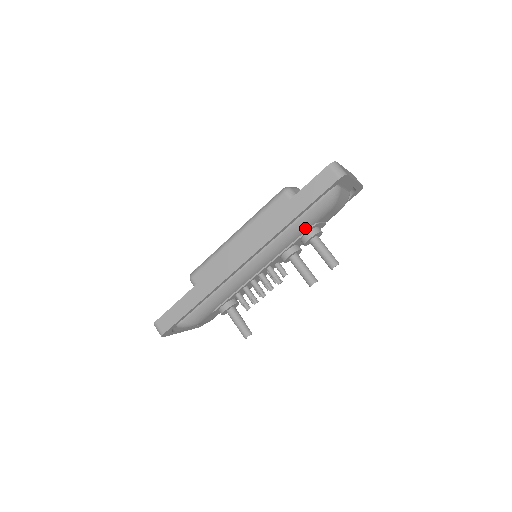
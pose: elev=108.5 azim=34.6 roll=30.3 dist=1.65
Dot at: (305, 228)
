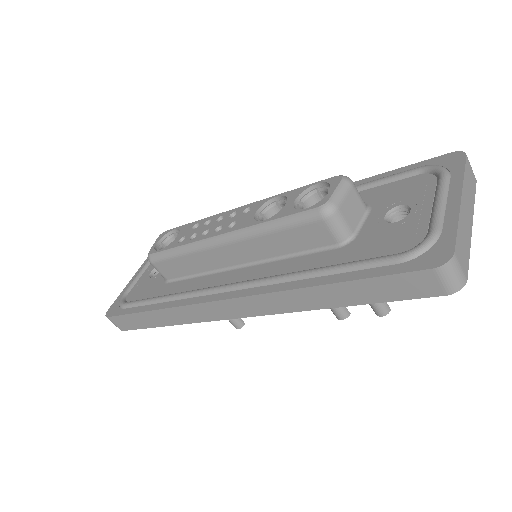
Dot at: occluded
